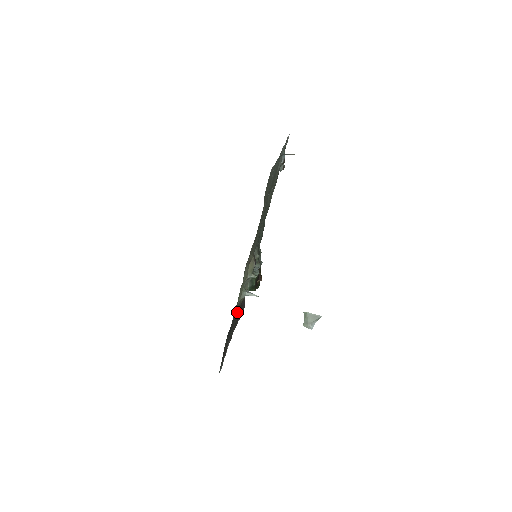
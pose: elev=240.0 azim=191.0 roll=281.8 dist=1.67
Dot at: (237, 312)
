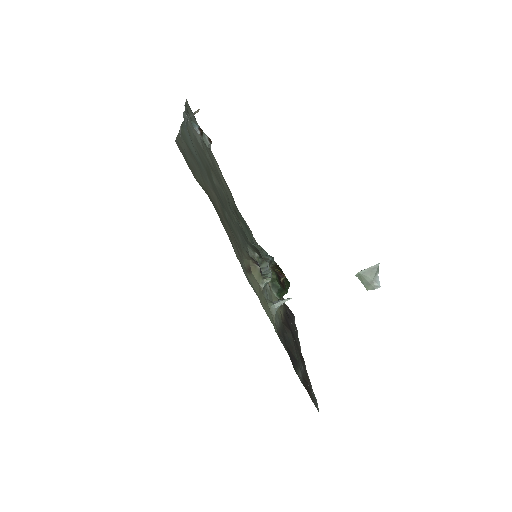
Dot at: (286, 330)
